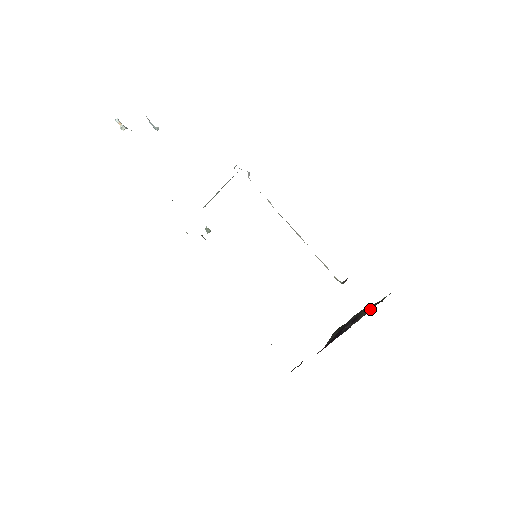
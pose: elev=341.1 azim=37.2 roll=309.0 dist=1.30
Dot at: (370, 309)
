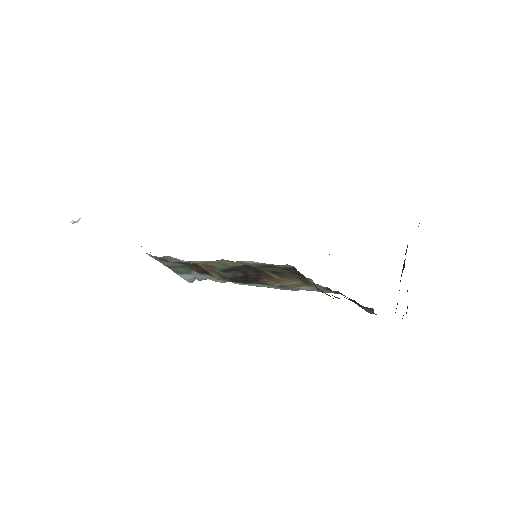
Dot at: occluded
